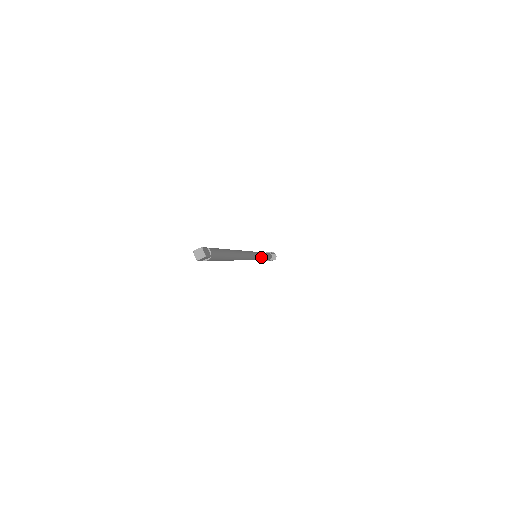
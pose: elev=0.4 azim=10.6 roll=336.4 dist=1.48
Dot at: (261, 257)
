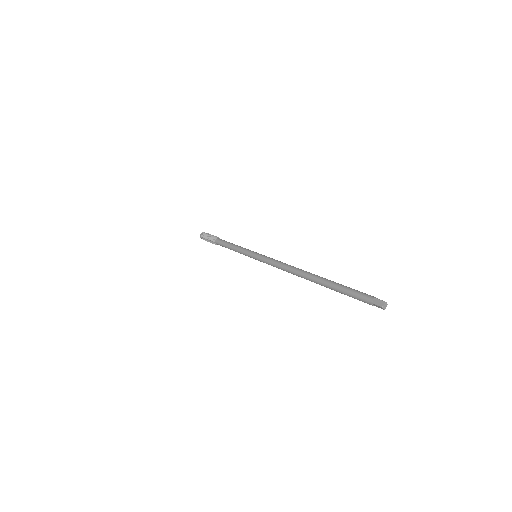
Dot at: occluded
